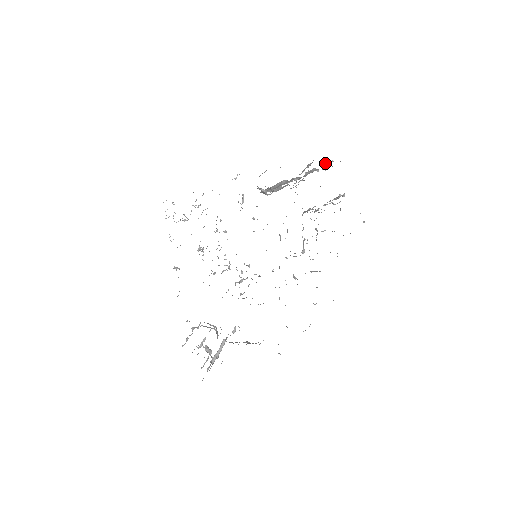
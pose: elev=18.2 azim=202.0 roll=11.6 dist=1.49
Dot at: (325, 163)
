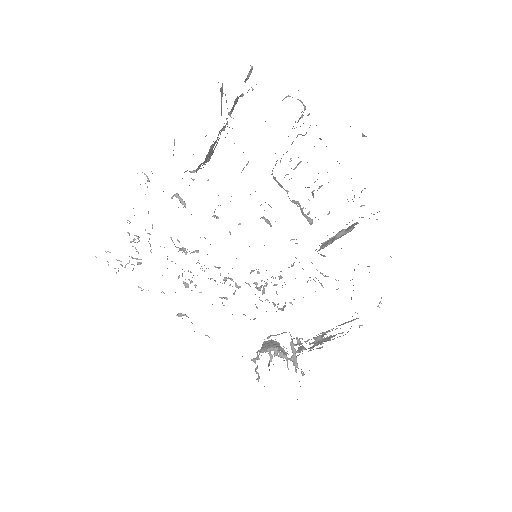
Dot at: occluded
